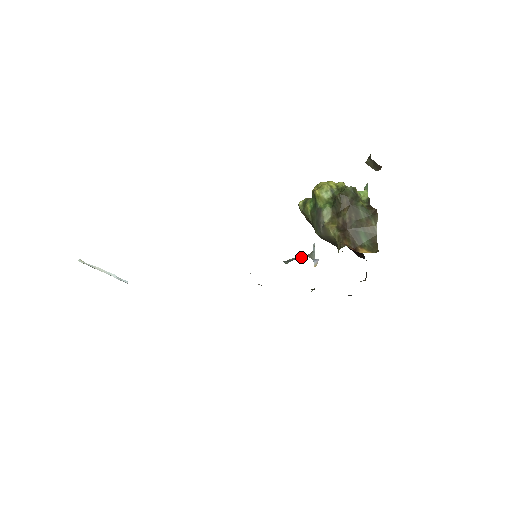
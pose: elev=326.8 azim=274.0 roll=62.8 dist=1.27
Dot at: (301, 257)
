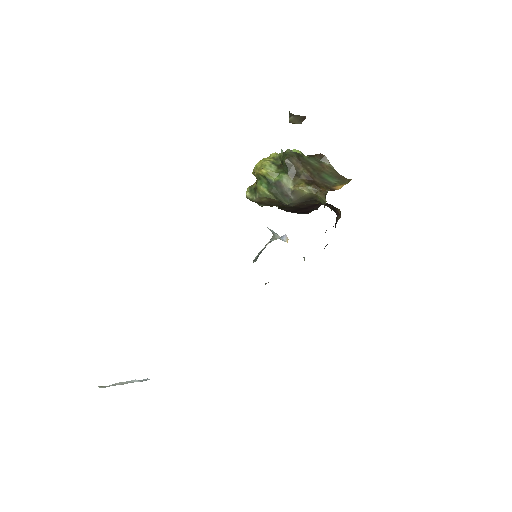
Dot at: occluded
